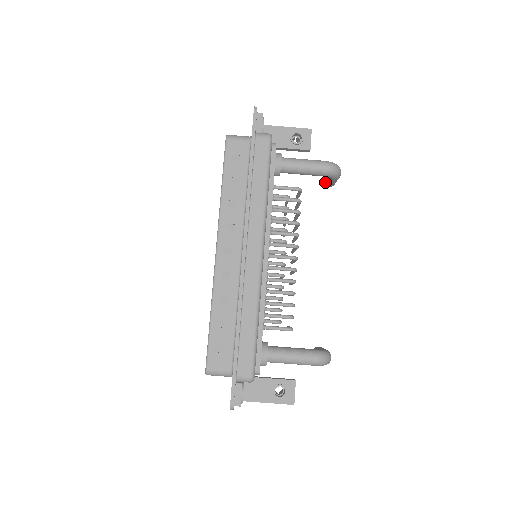
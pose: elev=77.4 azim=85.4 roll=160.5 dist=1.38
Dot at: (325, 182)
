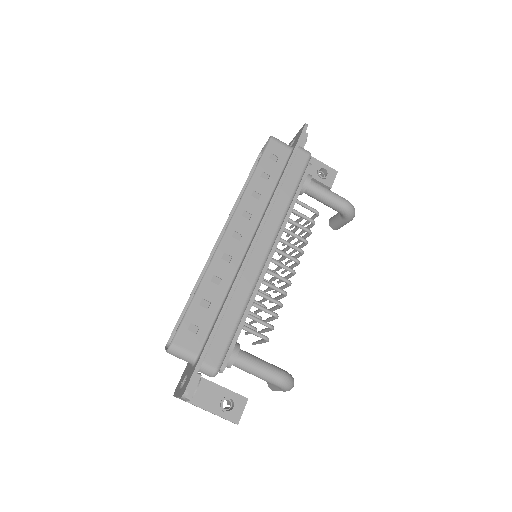
Dot at: (334, 222)
